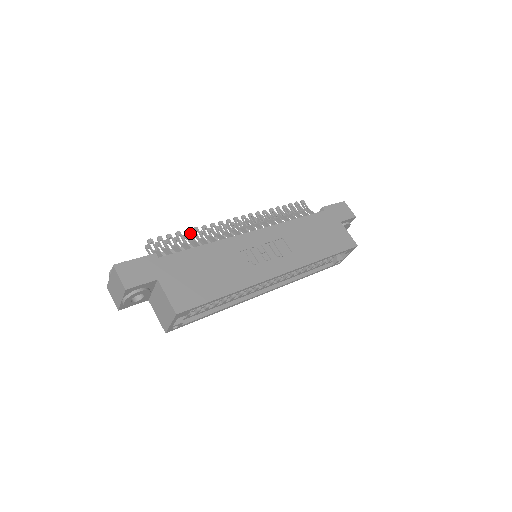
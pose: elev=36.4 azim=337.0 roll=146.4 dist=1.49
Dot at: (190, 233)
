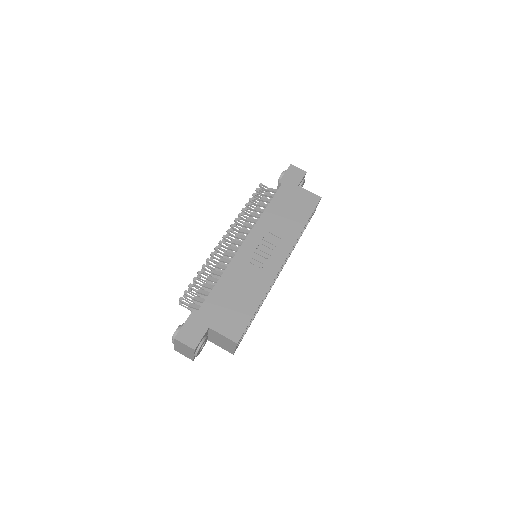
Dot at: (202, 273)
